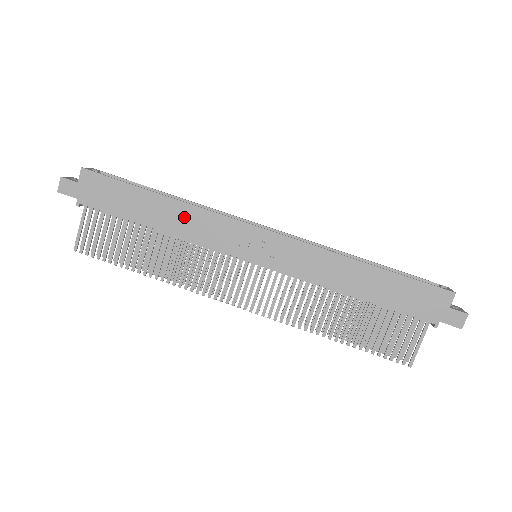
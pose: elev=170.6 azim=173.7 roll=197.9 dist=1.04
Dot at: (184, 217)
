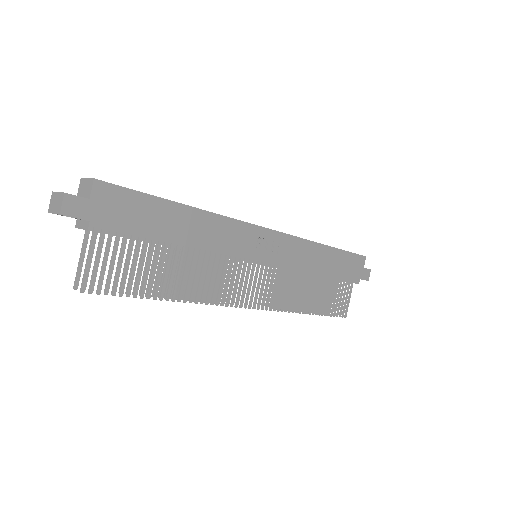
Dot at: (208, 227)
